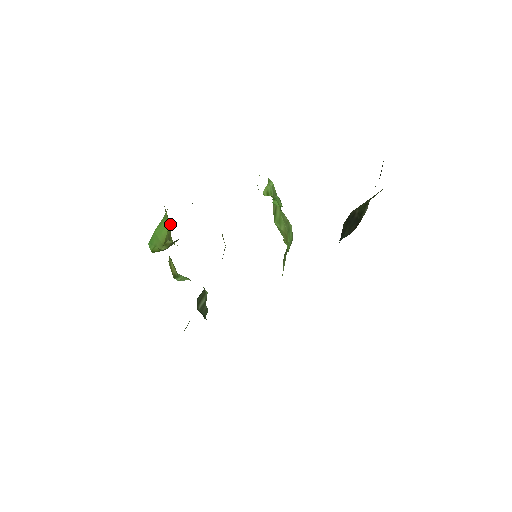
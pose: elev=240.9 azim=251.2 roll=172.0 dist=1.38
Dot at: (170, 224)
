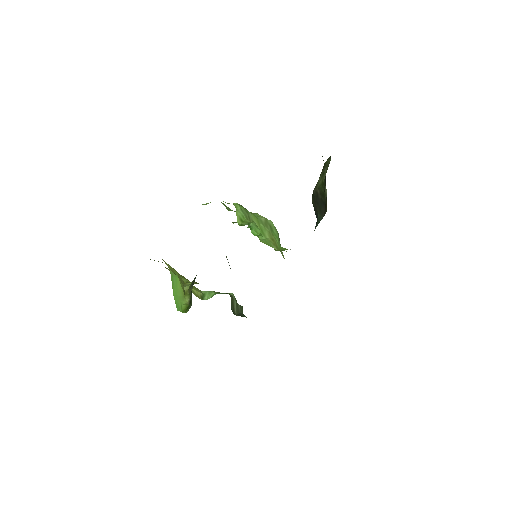
Dot at: (176, 272)
